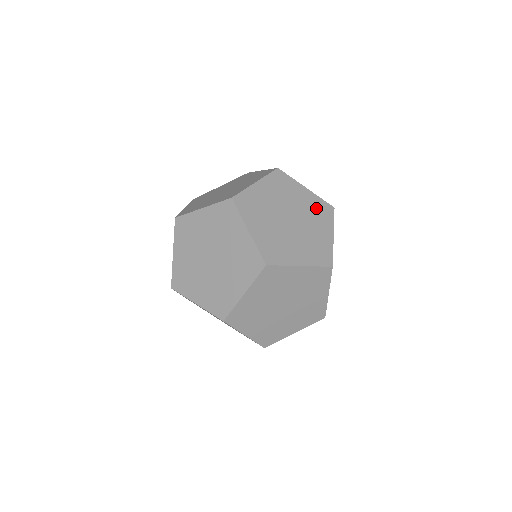
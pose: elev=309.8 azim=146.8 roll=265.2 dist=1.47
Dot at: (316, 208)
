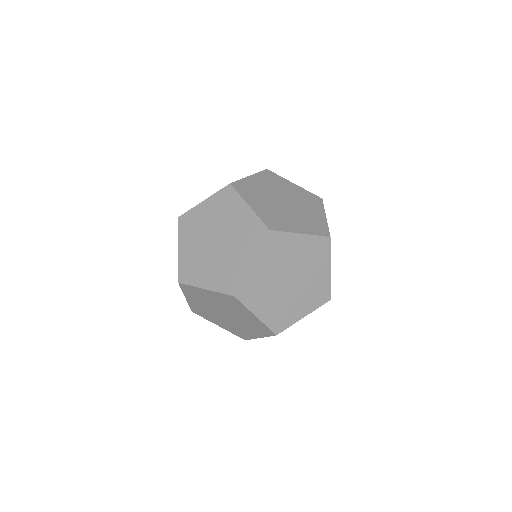
Dot at: (248, 230)
